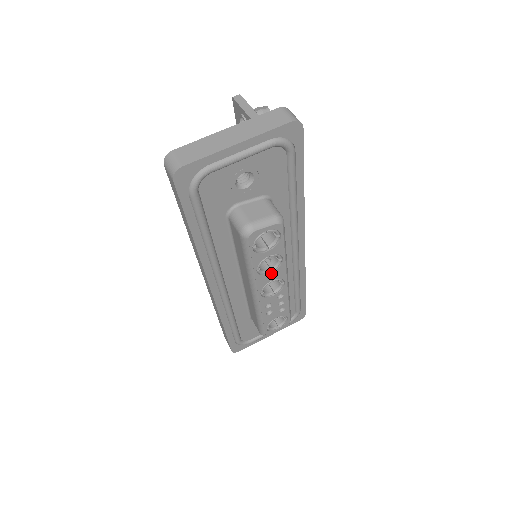
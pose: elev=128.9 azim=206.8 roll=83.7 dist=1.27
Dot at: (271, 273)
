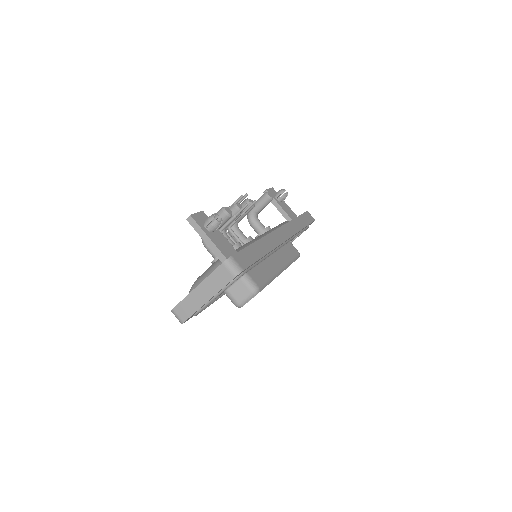
Dot at: occluded
